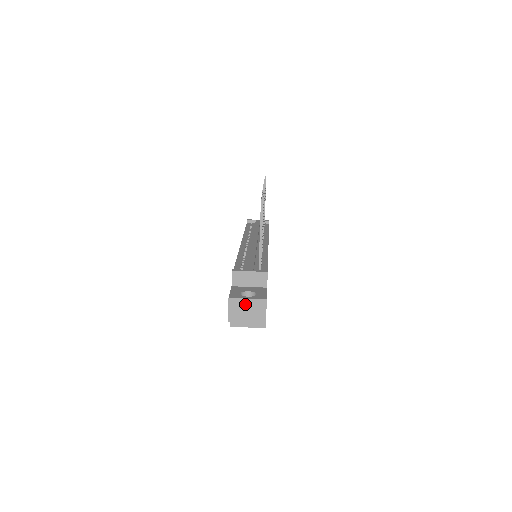
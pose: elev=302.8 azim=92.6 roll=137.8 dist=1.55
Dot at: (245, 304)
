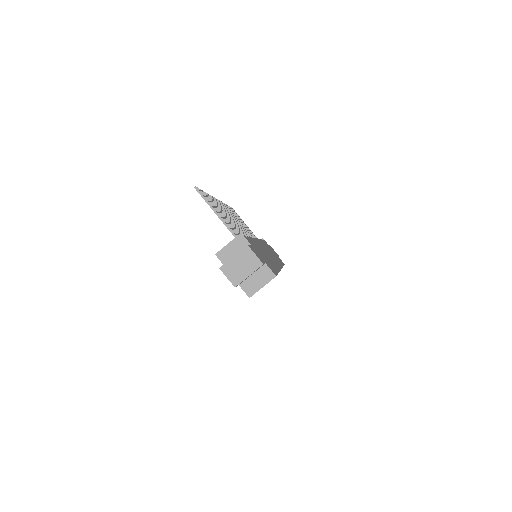
Dot at: (235, 262)
